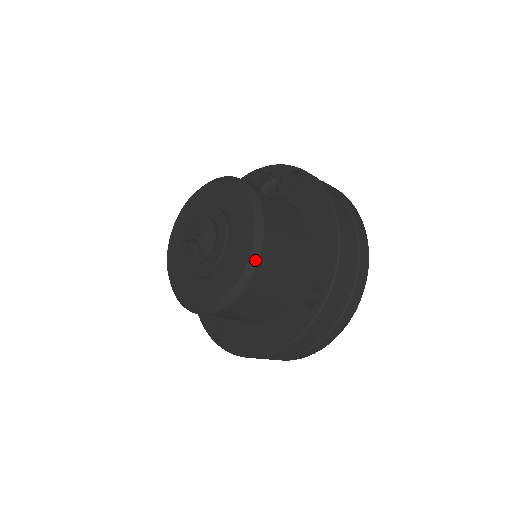
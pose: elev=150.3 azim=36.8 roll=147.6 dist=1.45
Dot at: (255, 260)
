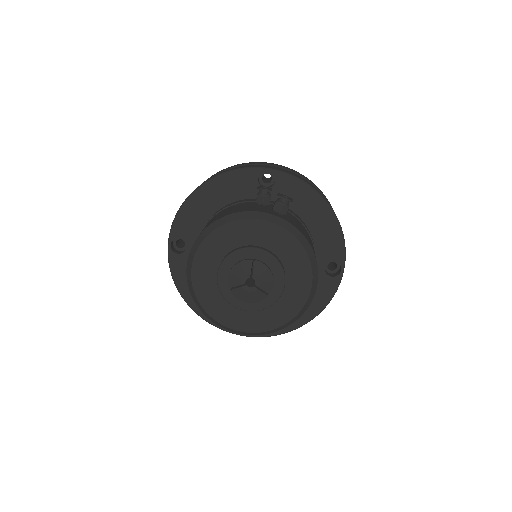
Dot at: (316, 276)
